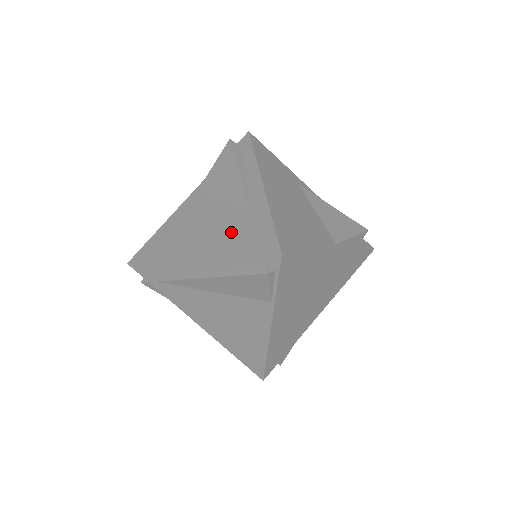
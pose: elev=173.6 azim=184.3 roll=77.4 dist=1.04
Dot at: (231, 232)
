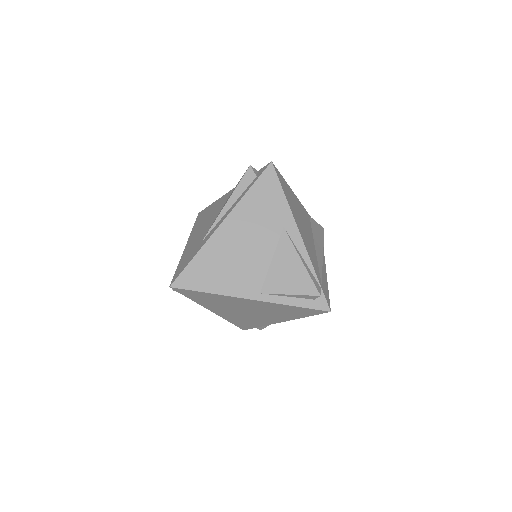
Dot at: (194, 245)
